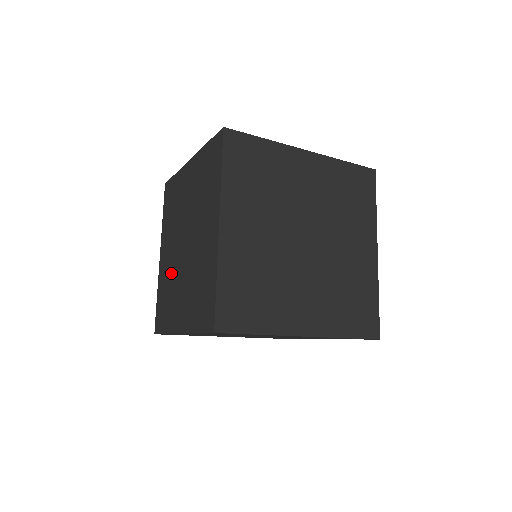
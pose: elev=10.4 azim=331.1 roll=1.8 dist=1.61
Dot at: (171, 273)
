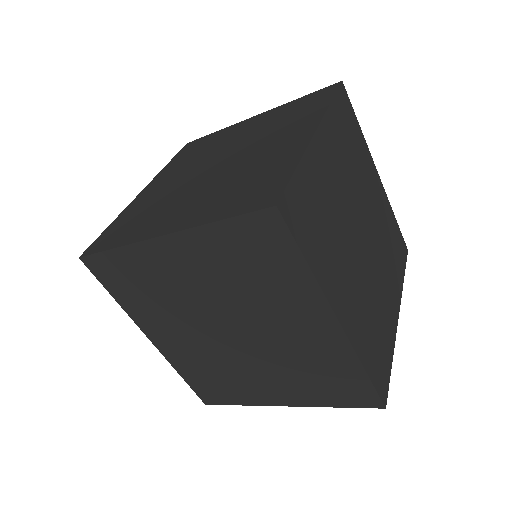
Dot at: (210, 358)
